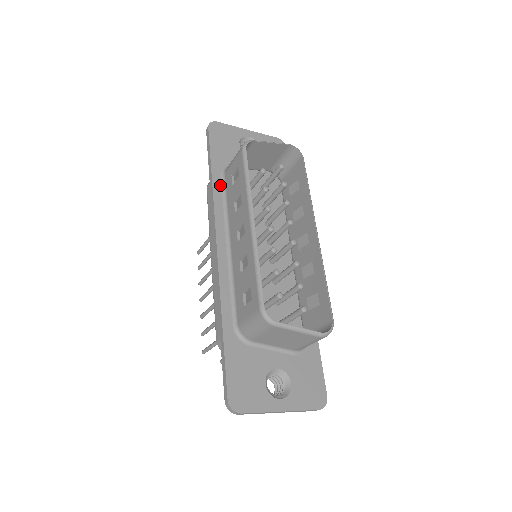
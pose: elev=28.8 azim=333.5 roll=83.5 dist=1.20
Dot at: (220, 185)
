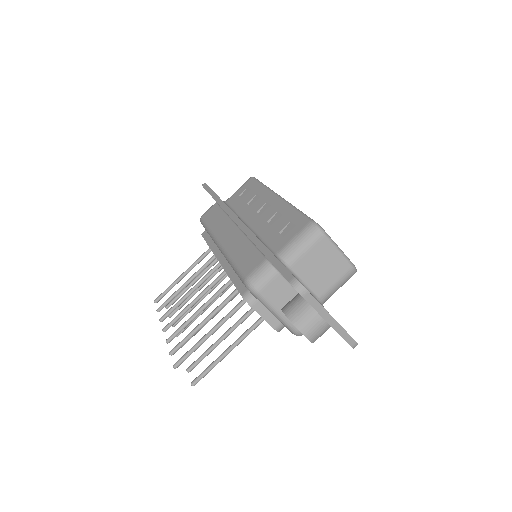
Dot at: (225, 203)
